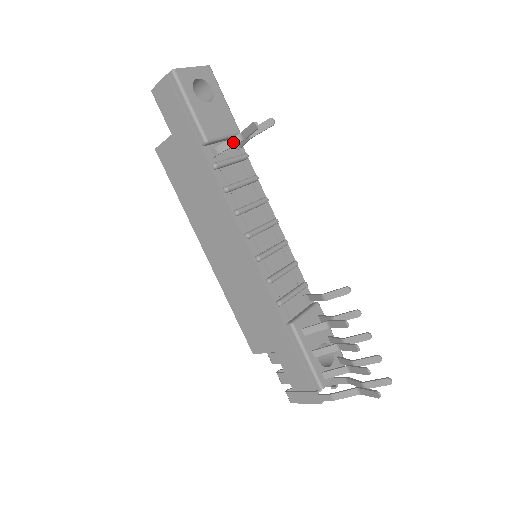
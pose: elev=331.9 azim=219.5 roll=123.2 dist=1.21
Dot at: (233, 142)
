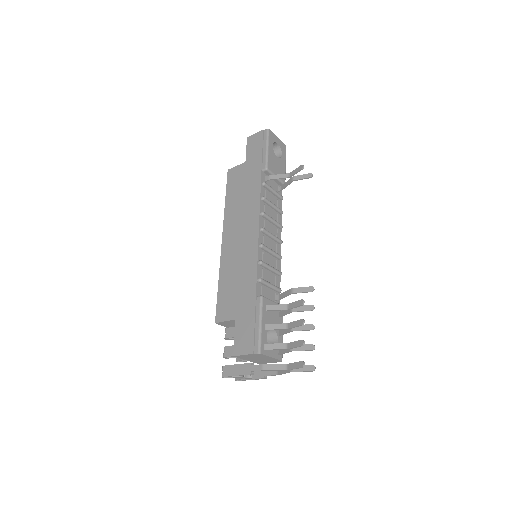
Dot at: (282, 176)
